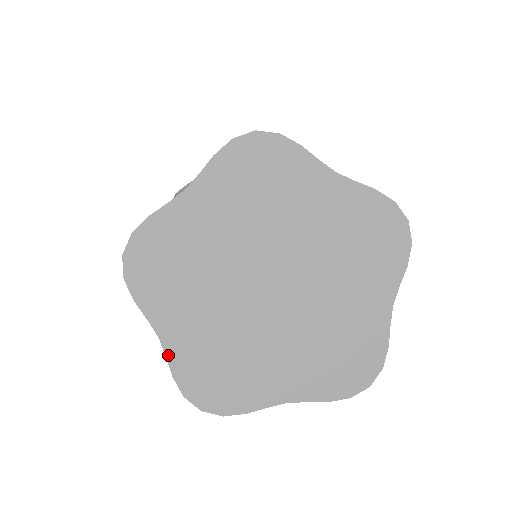
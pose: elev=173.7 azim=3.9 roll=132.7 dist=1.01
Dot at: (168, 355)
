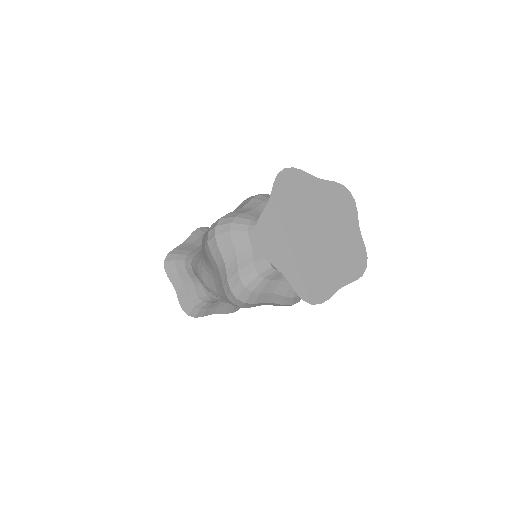
Dot at: (290, 282)
